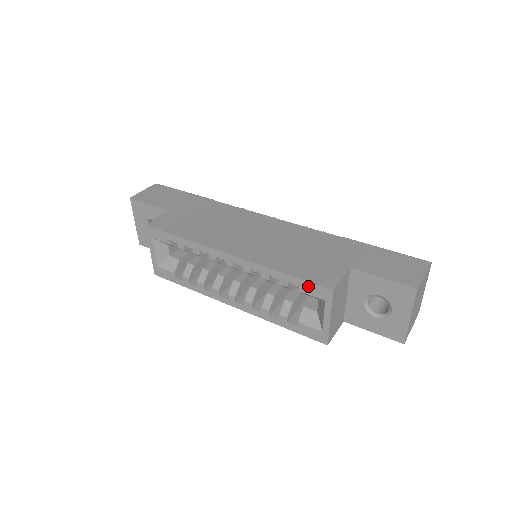
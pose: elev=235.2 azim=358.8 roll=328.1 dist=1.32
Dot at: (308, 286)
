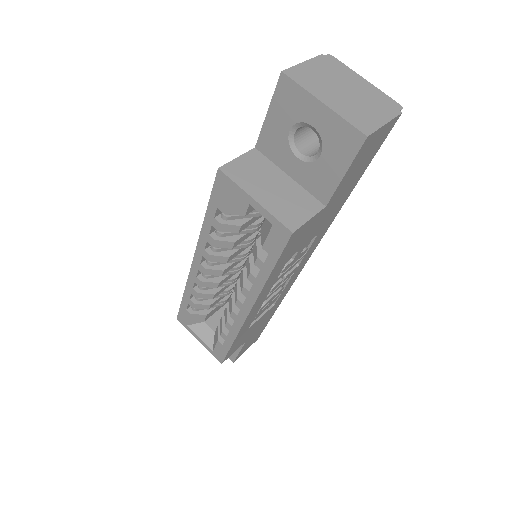
Dot at: (216, 197)
